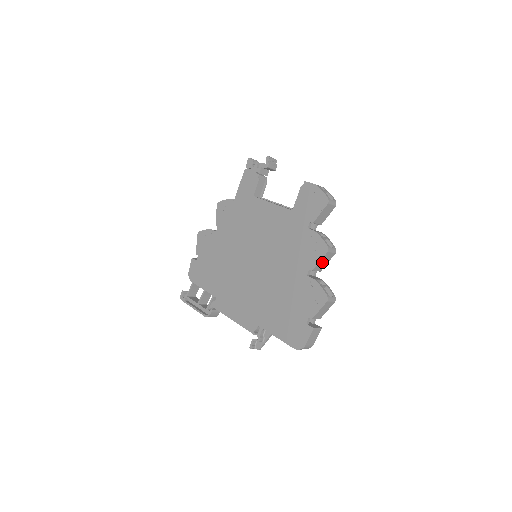
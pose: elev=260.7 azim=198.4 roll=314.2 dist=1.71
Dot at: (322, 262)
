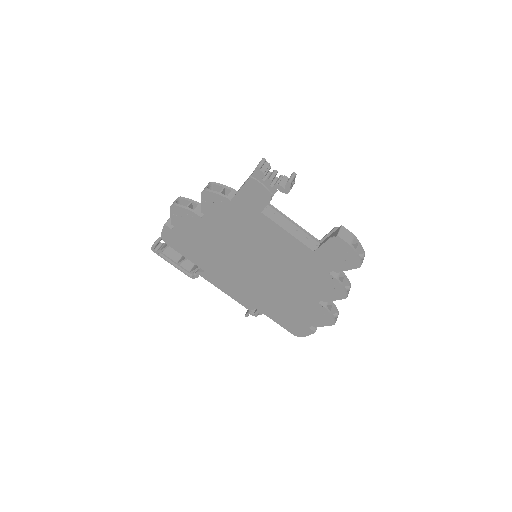
Dot at: occluded
